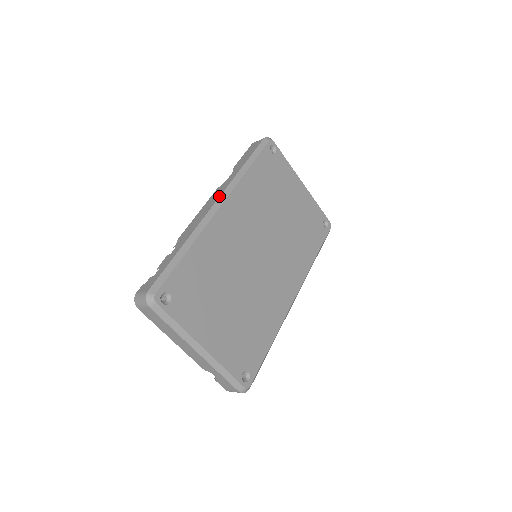
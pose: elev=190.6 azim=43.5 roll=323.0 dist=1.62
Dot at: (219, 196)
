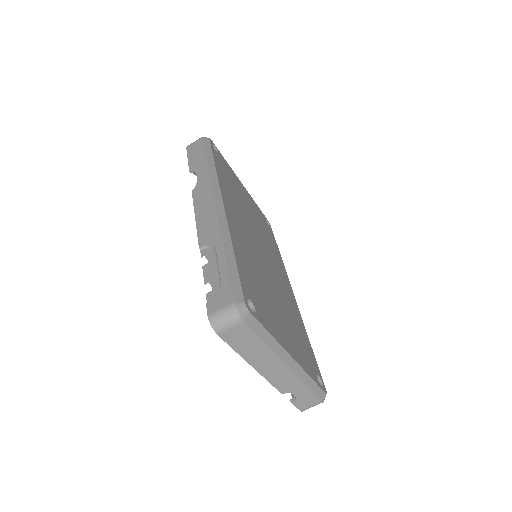
Dot at: (212, 193)
